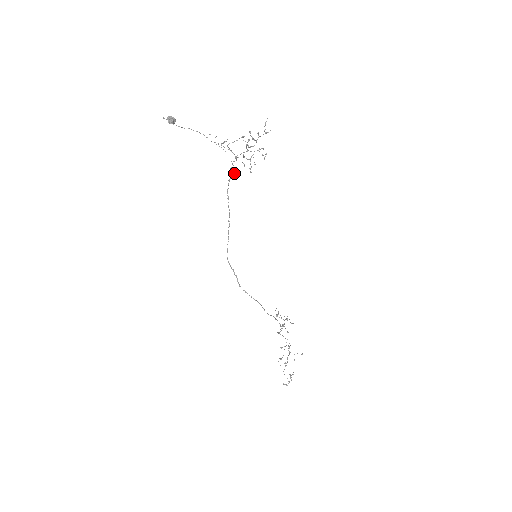
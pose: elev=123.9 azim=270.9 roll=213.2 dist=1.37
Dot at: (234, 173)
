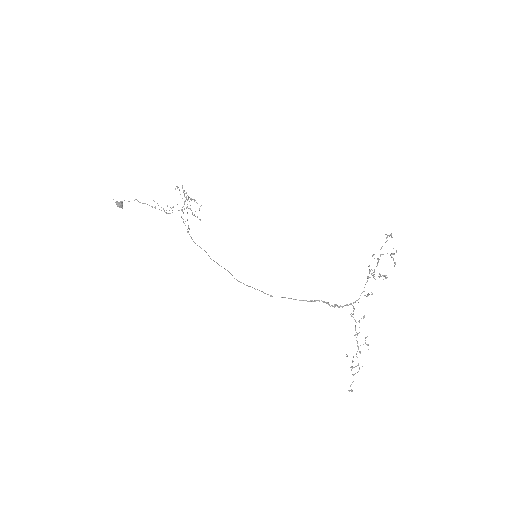
Dot at: occluded
